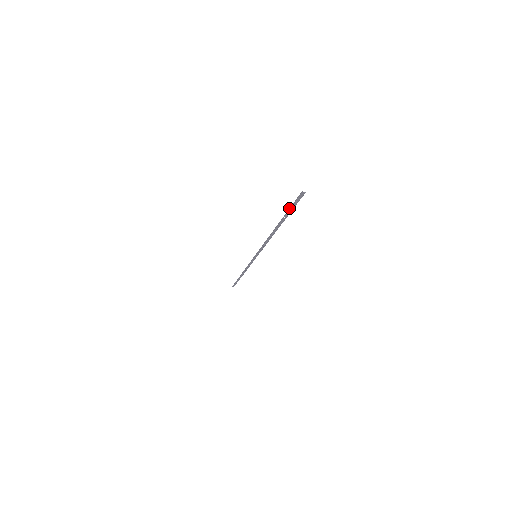
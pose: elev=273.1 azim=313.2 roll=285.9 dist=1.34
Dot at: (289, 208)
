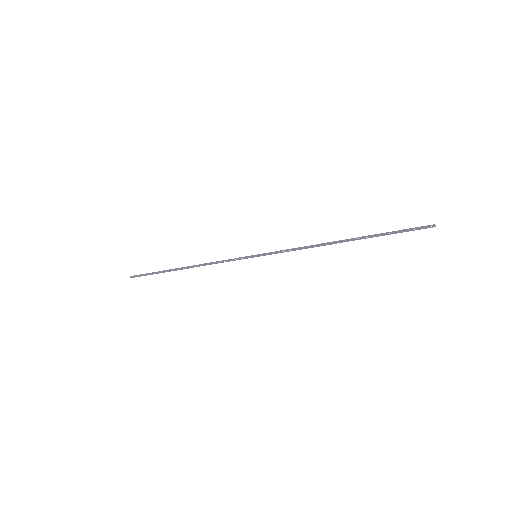
Dot at: (393, 231)
